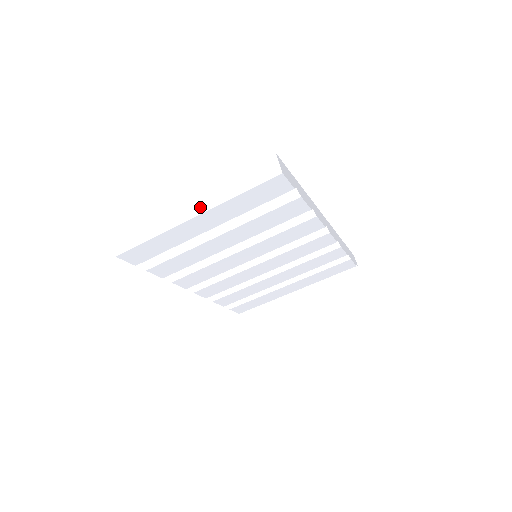
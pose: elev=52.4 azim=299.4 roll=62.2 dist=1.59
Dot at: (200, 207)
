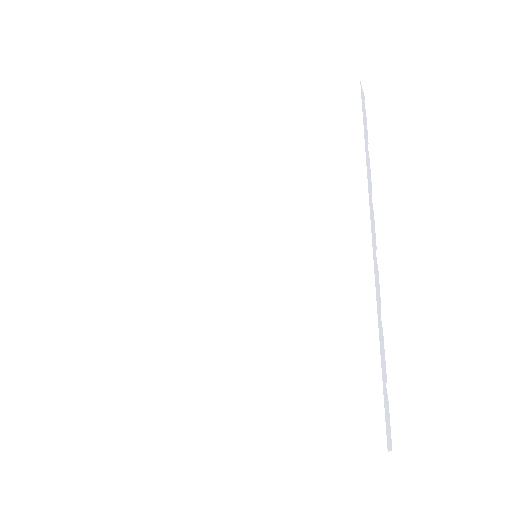
Dot at: occluded
